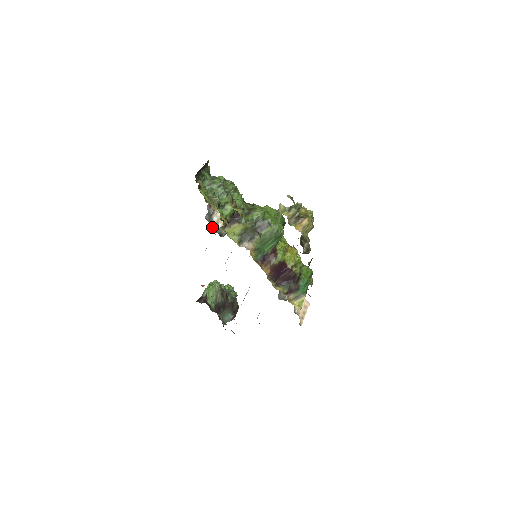
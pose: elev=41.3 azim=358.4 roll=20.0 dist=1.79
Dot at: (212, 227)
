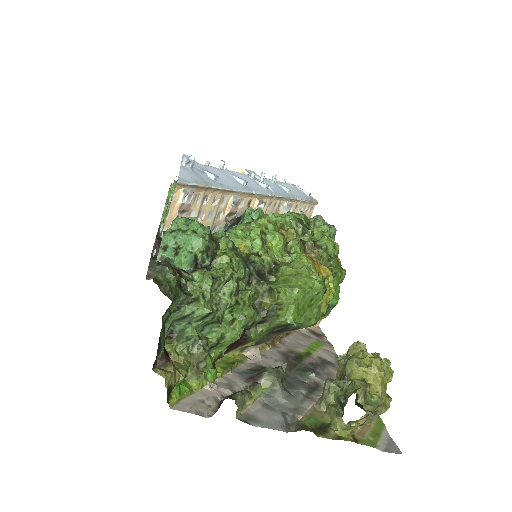
Dot at: occluded
